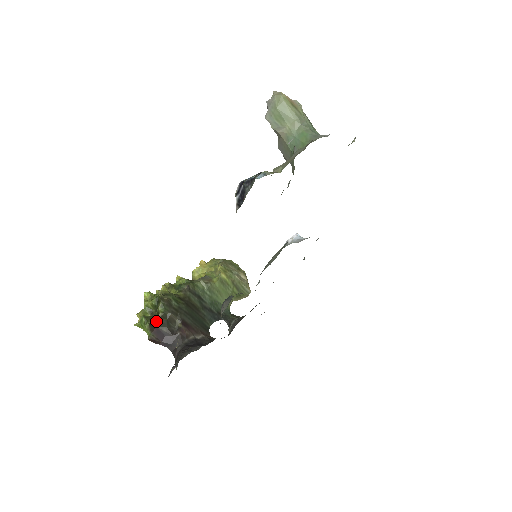
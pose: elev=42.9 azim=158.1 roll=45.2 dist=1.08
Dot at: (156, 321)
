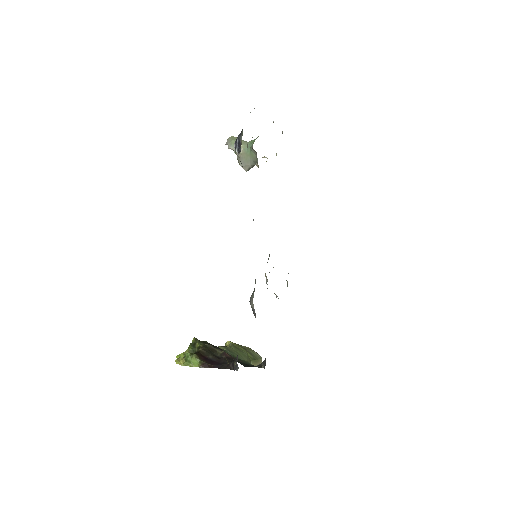
Dot at: (200, 351)
